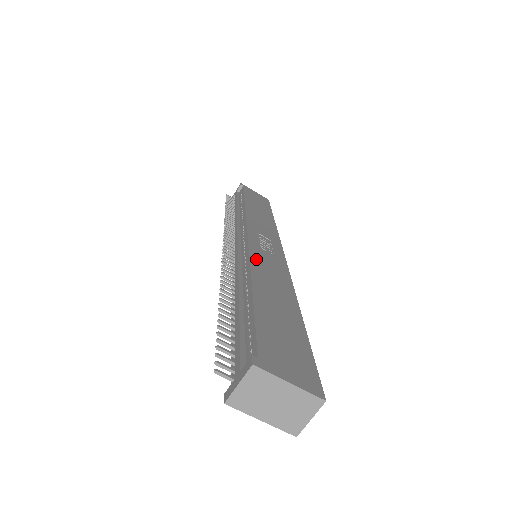
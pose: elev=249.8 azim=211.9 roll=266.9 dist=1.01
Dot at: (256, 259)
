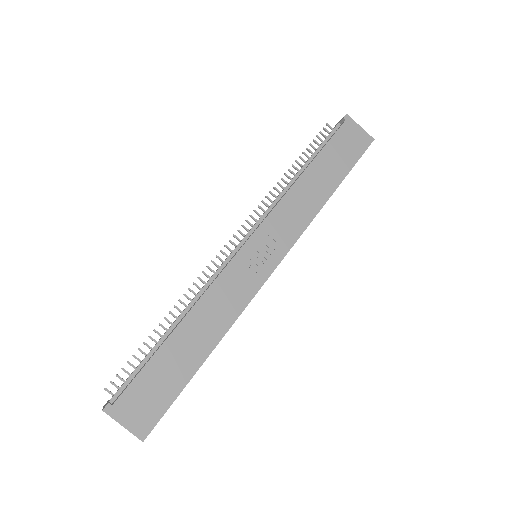
Dot at: (218, 286)
